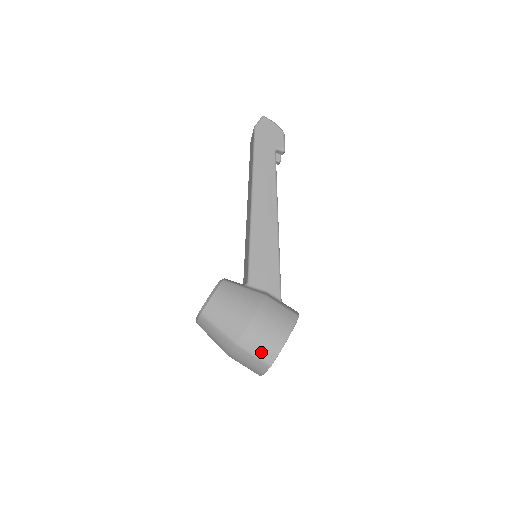
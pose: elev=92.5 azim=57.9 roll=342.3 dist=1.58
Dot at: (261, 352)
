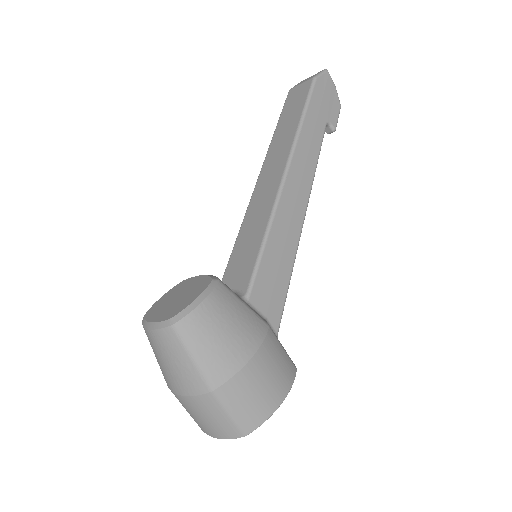
Dot at: (243, 413)
